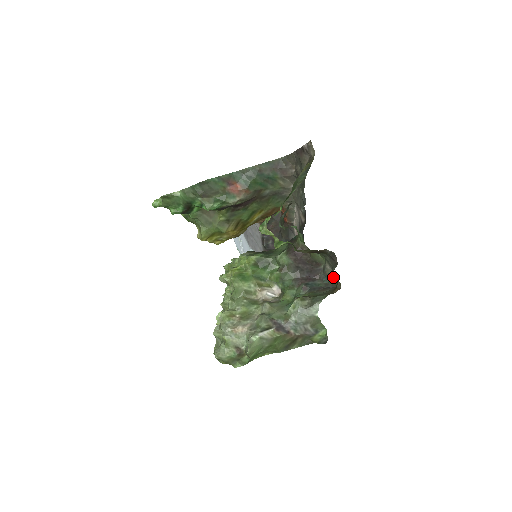
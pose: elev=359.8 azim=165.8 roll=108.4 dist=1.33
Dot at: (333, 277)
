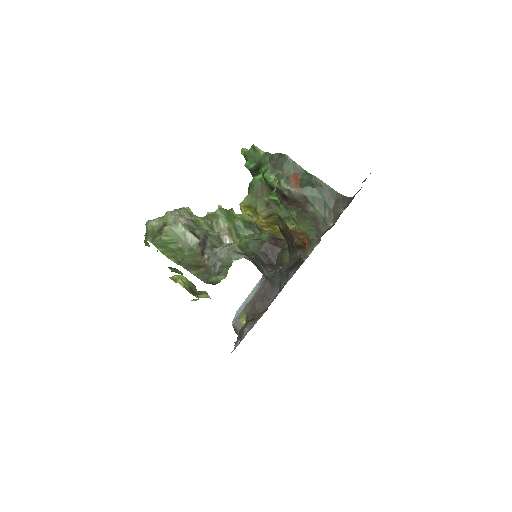
Dot at: occluded
